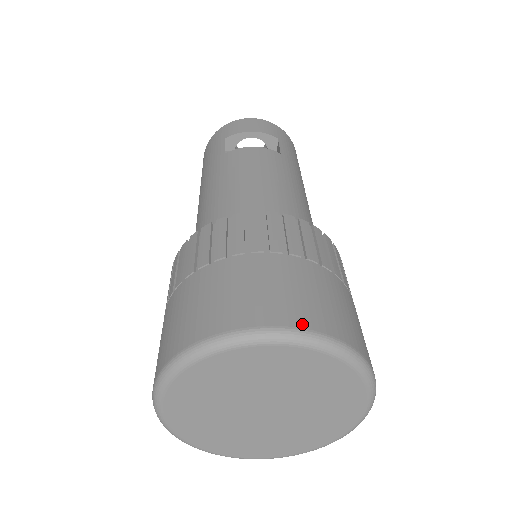
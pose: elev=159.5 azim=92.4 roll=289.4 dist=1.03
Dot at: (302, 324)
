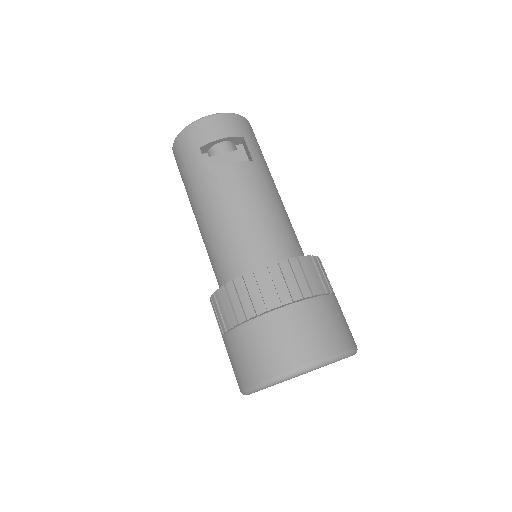
Dot at: (327, 353)
